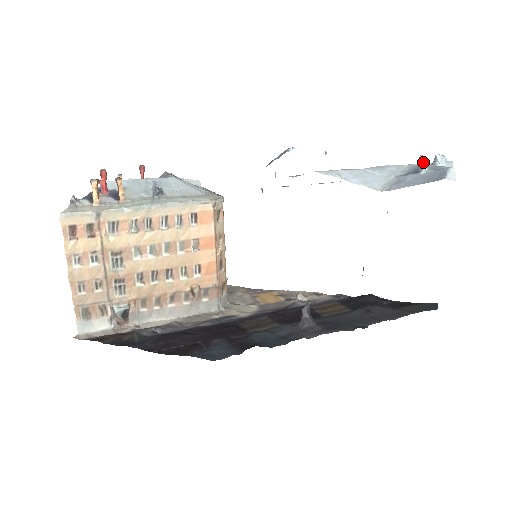
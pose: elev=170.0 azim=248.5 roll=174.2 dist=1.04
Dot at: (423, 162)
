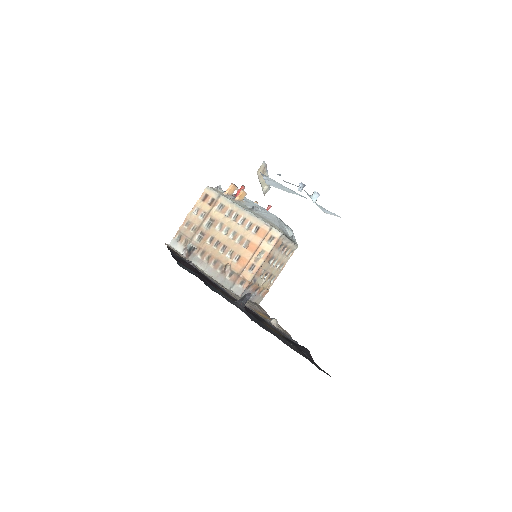
Dot at: (300, 185)
